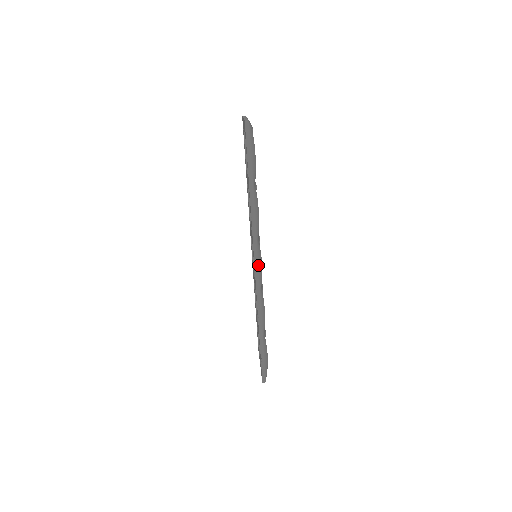
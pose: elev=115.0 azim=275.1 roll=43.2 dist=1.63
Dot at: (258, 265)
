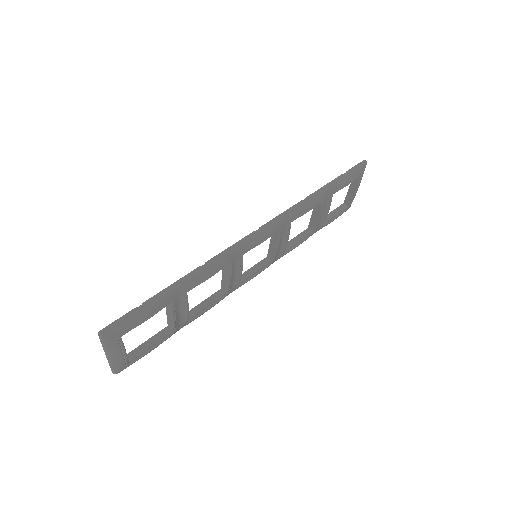
Dot at: (262, 231)
